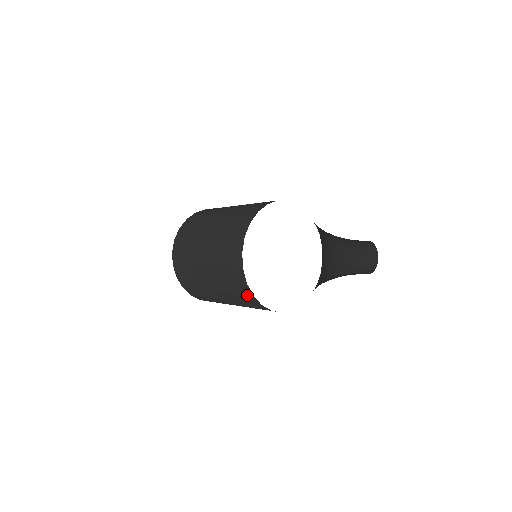
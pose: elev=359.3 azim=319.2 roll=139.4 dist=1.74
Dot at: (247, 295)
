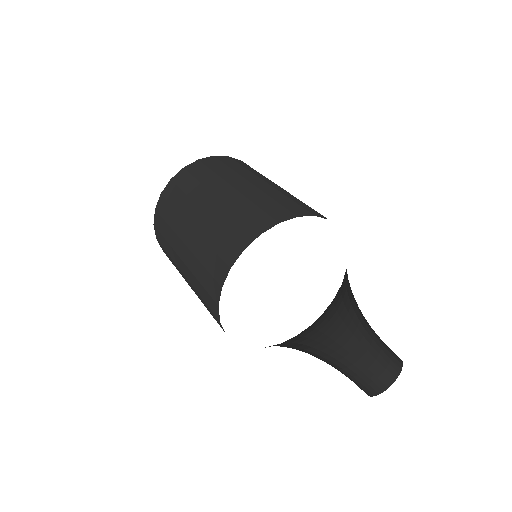
Dot at: (214, 314)
